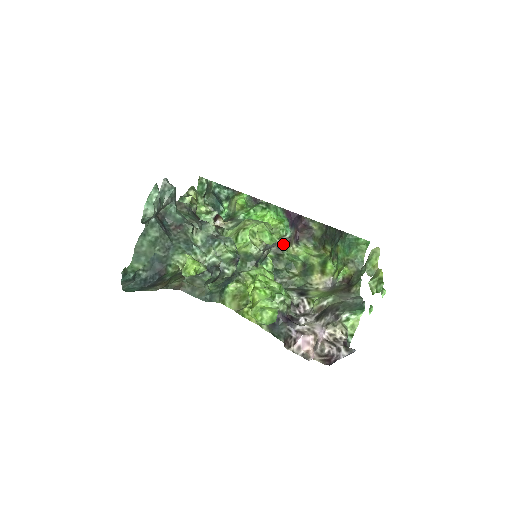
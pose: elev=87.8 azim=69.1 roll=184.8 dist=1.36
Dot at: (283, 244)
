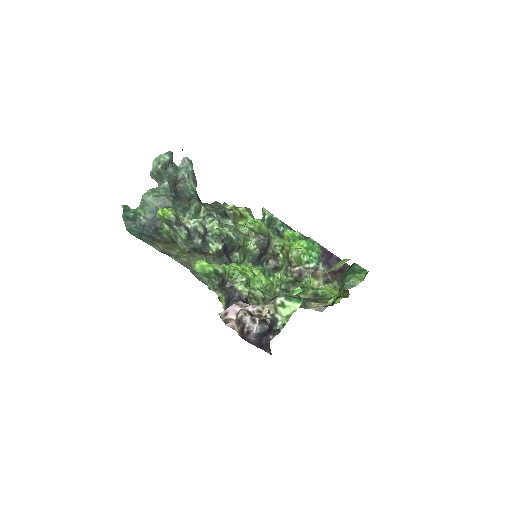
Dot at: (305, 273)
